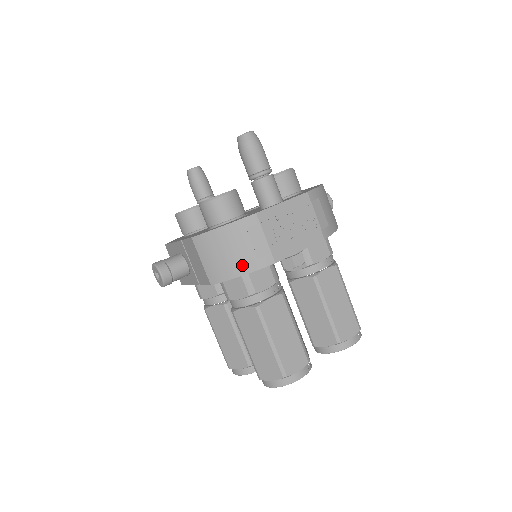
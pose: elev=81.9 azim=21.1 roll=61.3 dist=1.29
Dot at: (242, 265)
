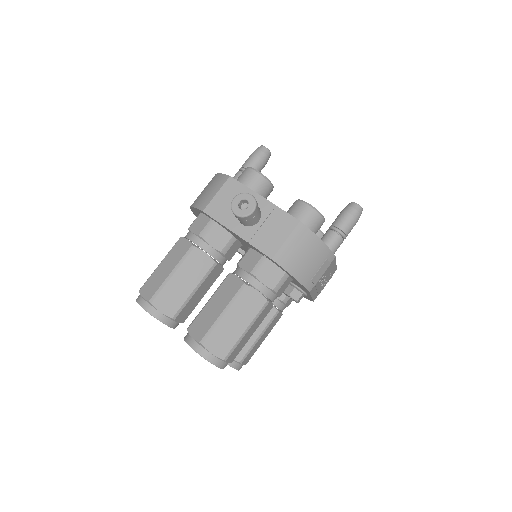
Dot at: (302, 273)
